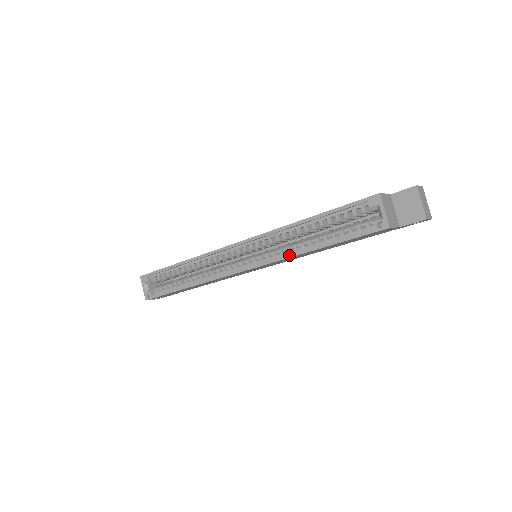
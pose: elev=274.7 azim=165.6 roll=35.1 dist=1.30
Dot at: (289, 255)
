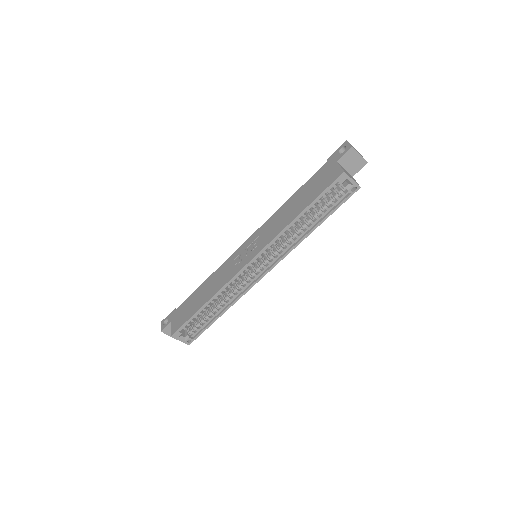
Dot at: (297, 244)
